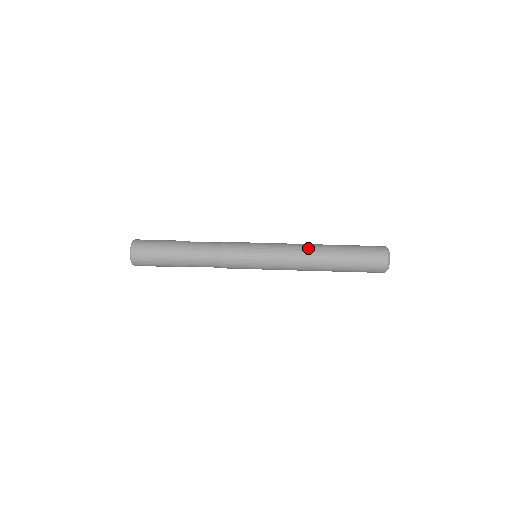
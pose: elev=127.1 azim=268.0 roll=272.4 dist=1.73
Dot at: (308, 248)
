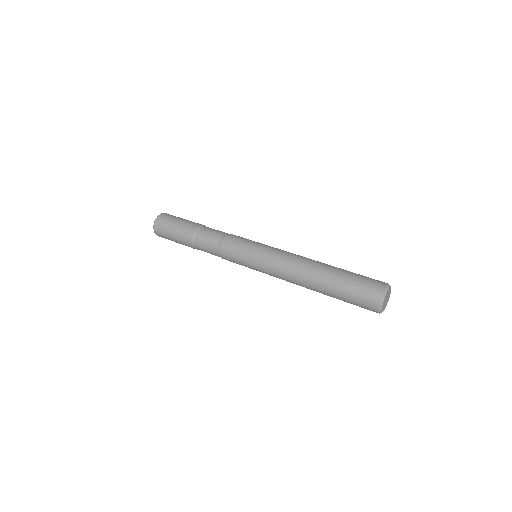
Dot at: occluded
